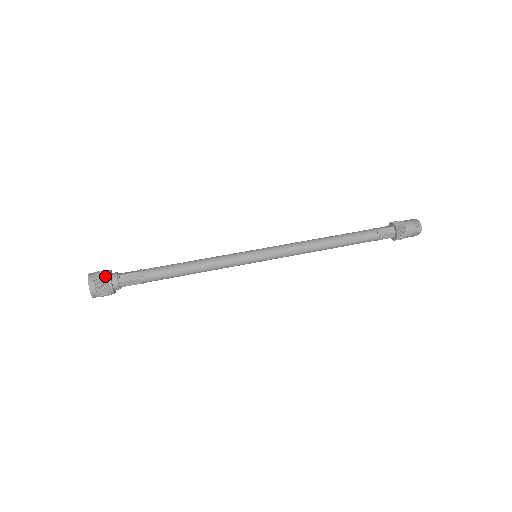
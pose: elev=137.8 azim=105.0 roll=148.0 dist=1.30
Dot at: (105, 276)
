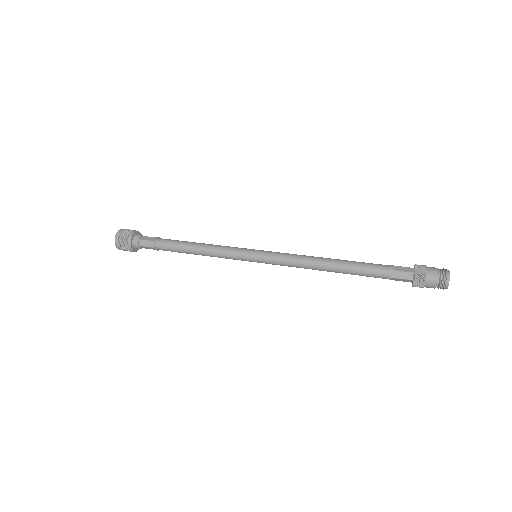
Dot at: (131, 231)
